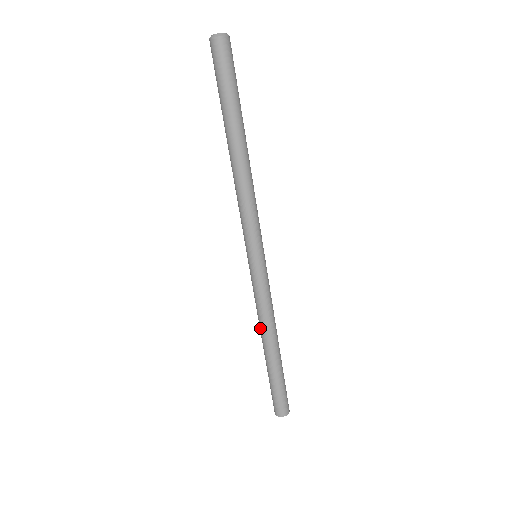
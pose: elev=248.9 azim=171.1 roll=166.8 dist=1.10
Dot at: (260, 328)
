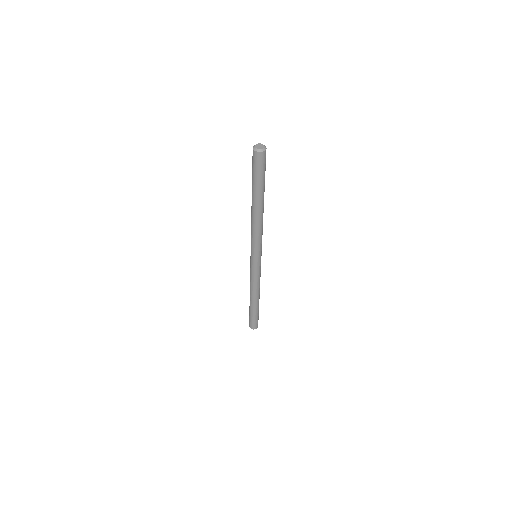
Dot at: (253, 291)
